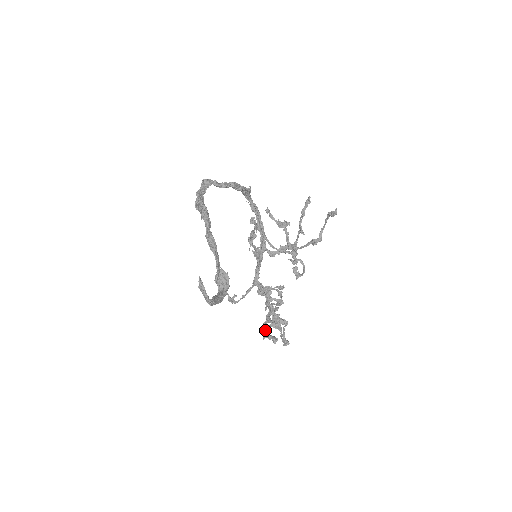
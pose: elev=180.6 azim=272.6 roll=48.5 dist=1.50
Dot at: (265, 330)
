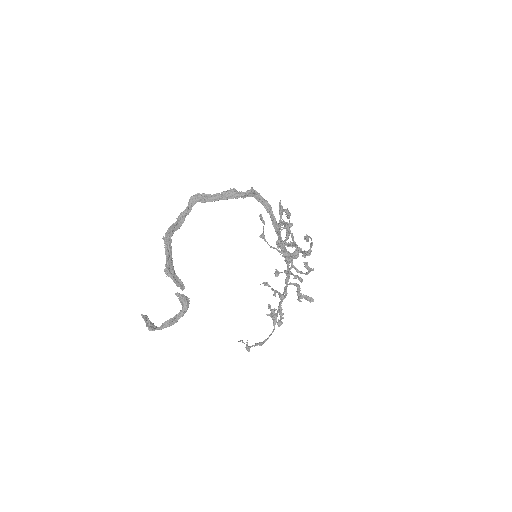
Dot at: occluded
